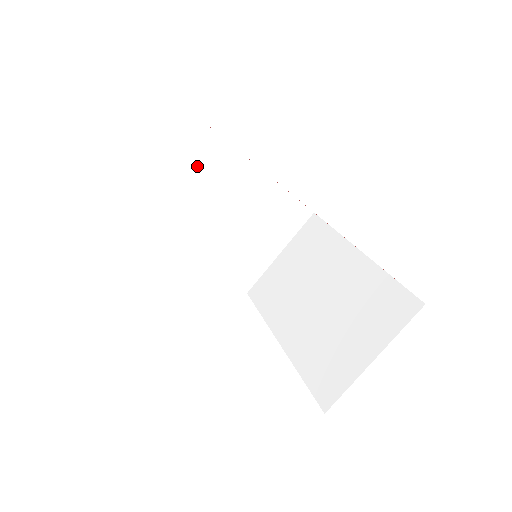
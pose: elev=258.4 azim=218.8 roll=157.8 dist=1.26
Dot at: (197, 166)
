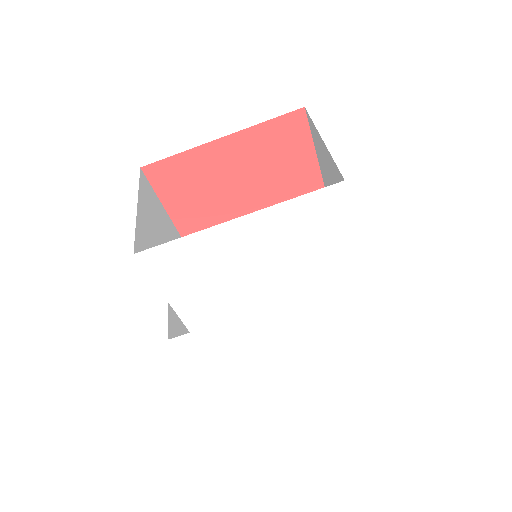
Dot at: occluded
